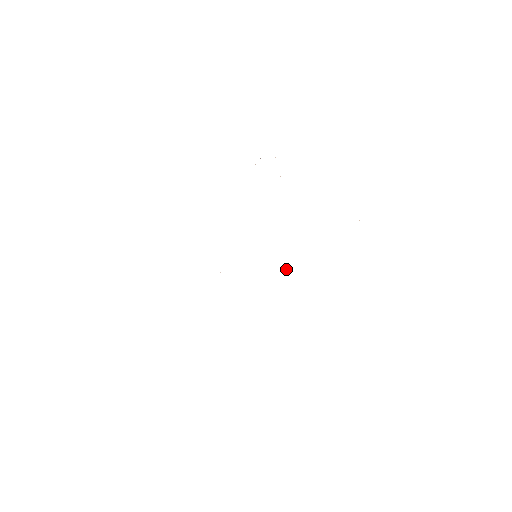
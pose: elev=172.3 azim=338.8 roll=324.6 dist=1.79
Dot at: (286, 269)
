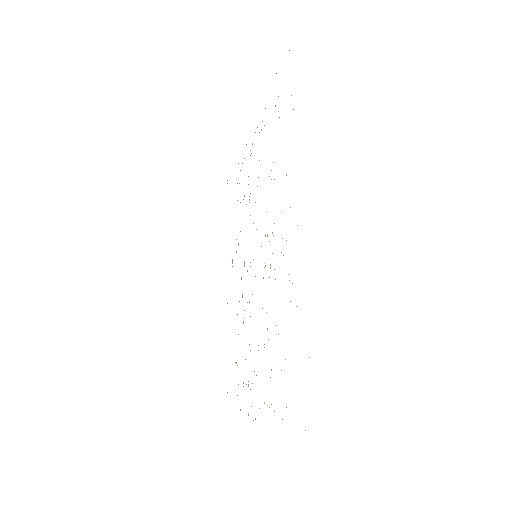
Dot at: occluded
